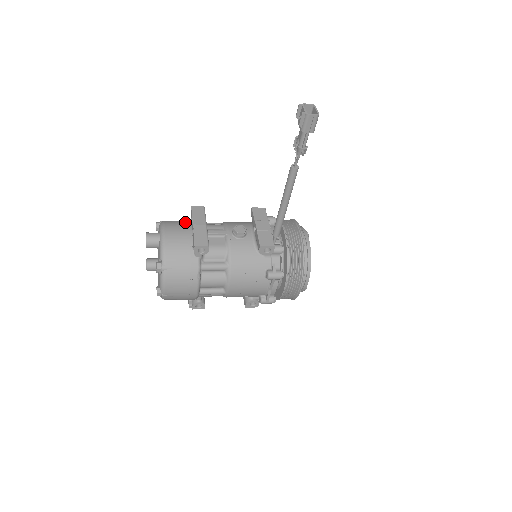
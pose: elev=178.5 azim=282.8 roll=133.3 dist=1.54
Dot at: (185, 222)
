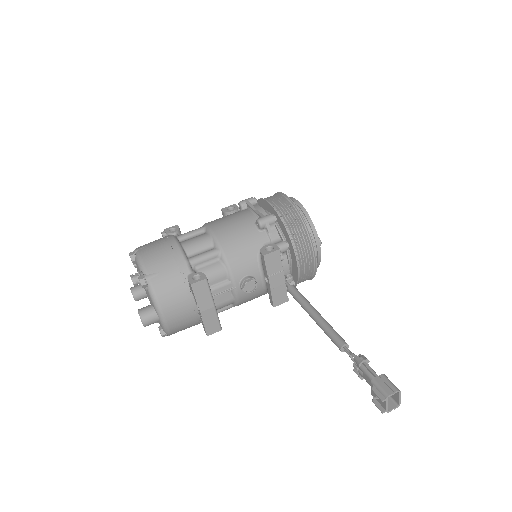
Dot at: (182, 289)
